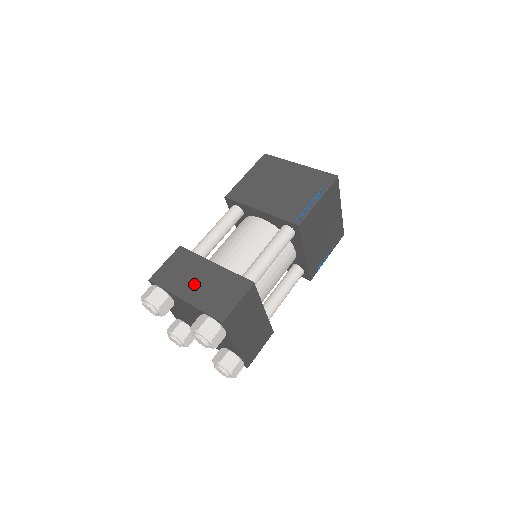
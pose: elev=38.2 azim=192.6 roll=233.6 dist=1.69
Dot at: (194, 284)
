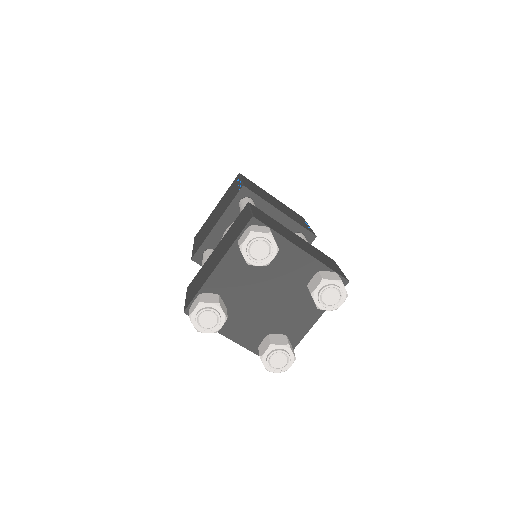
Dot at: (297, 241)
